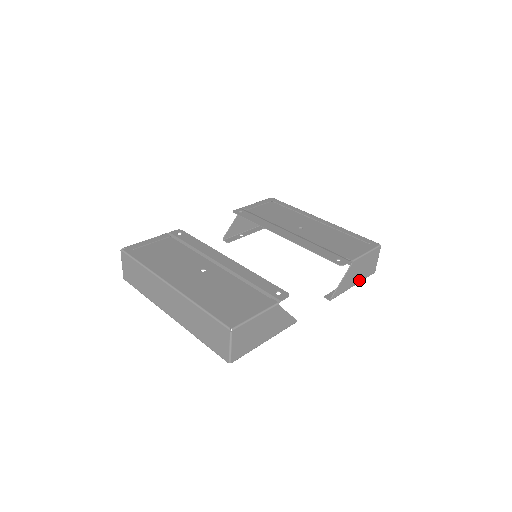
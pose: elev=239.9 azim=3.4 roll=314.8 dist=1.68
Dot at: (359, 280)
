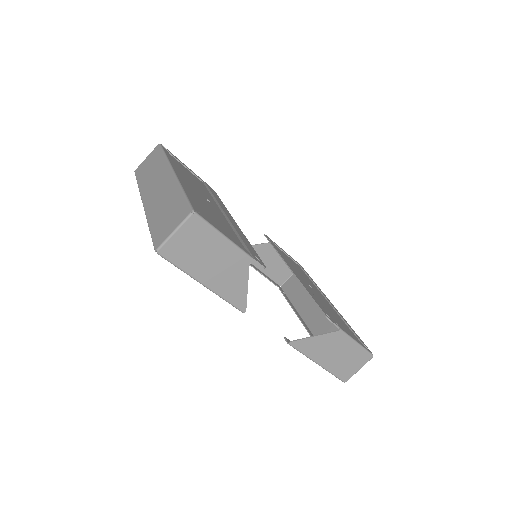
Dot at: (327, 366)
